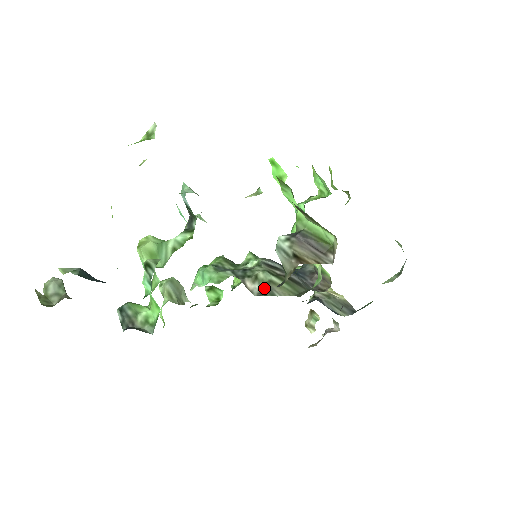
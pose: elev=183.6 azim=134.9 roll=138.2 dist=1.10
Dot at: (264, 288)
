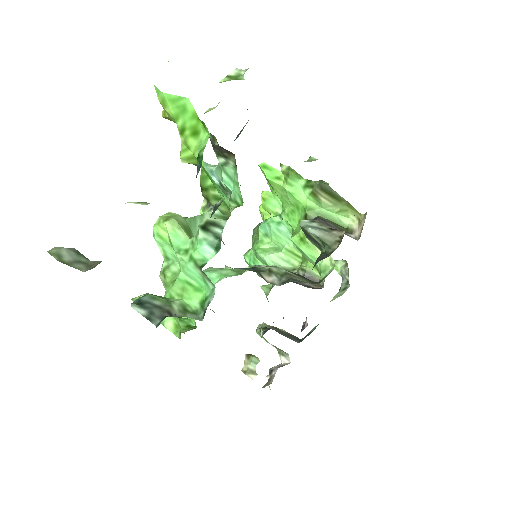
Dot at: (284, 278)
